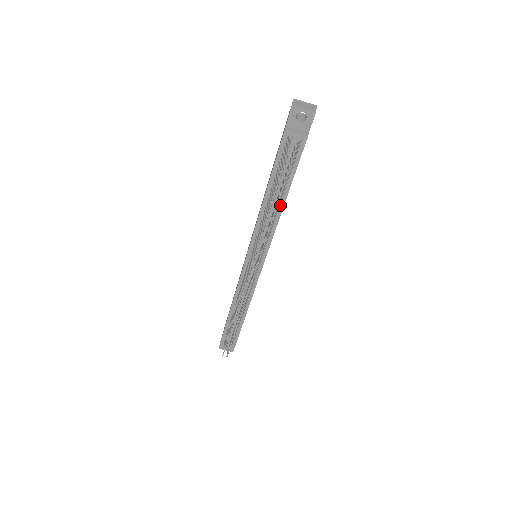
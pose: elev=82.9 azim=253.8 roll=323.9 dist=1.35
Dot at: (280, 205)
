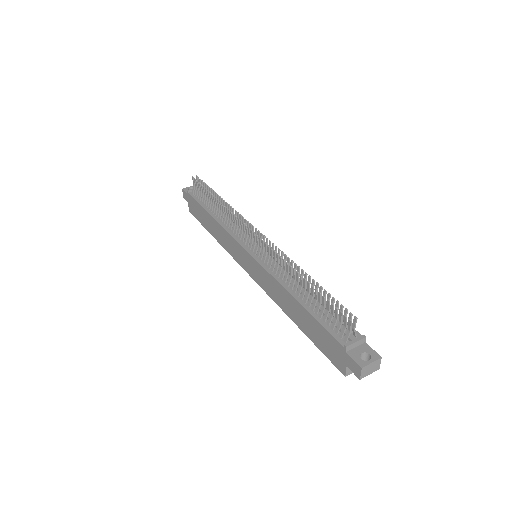
Dot at: occluded
